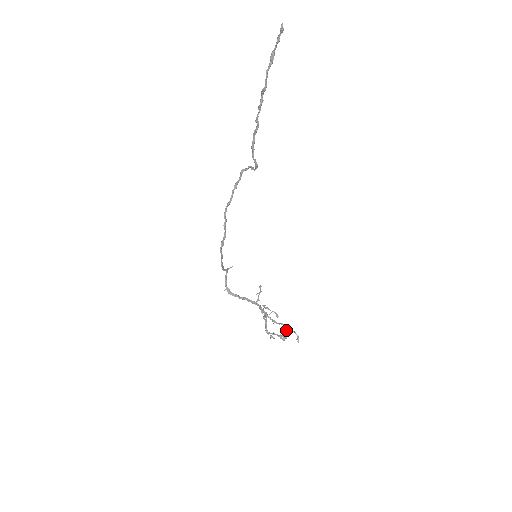
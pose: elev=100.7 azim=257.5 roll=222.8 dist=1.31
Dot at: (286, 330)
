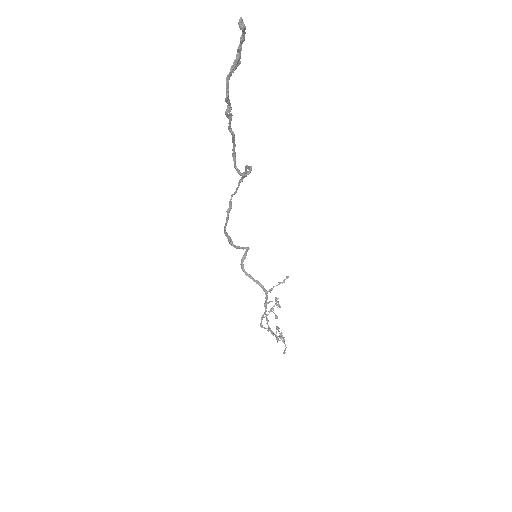
Dot at: (279, 335)
